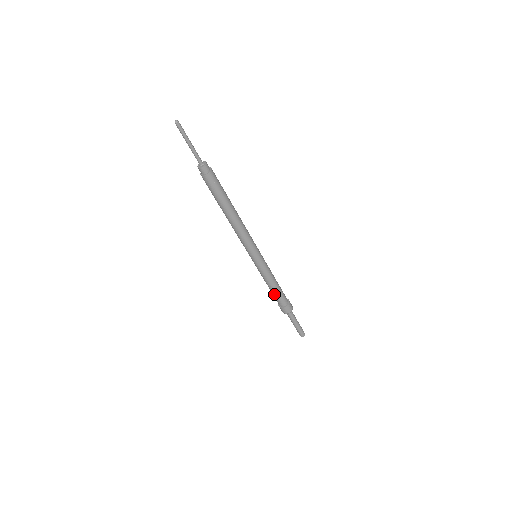
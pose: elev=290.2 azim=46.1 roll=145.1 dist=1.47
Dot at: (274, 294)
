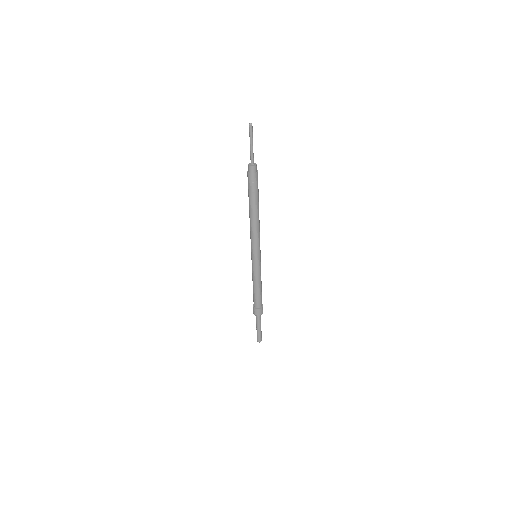
Dot at: (253, 293)
